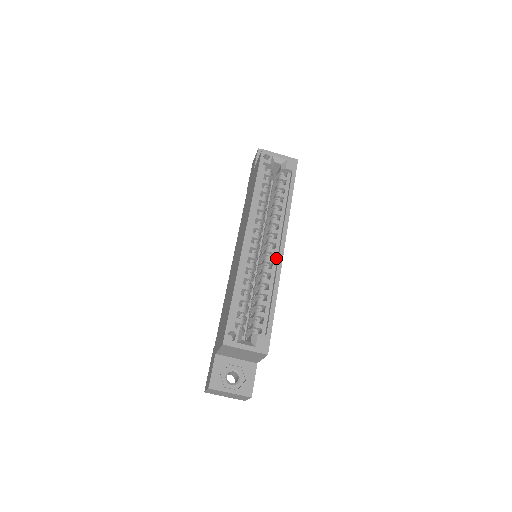
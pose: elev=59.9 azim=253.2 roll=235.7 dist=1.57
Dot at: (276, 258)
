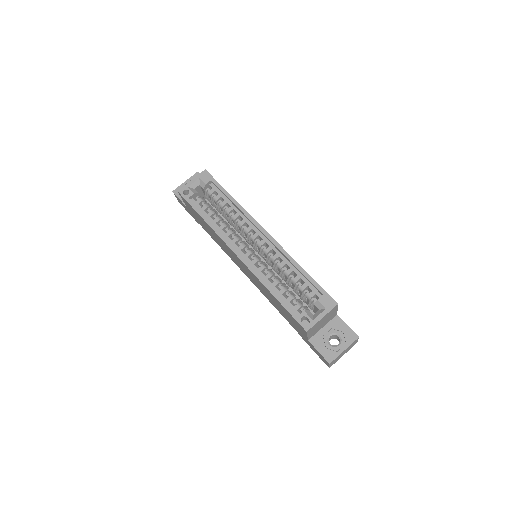
Dot at: (270, 244)
